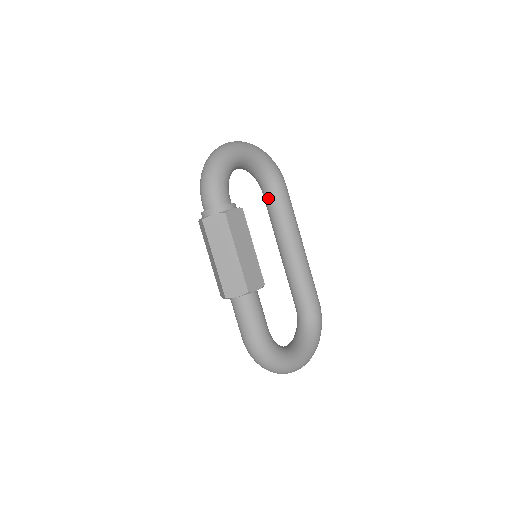
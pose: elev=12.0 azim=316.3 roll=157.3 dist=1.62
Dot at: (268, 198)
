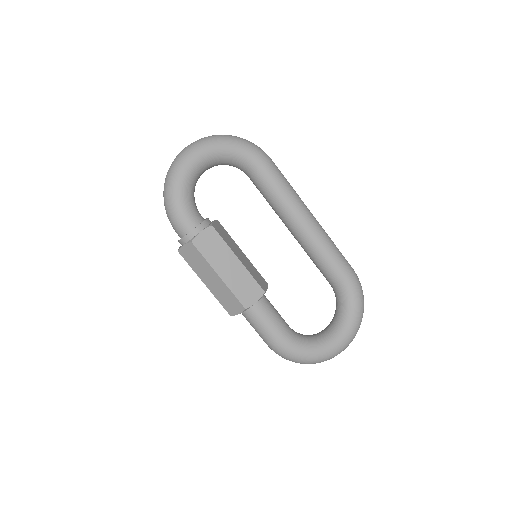
Dot at: (254, 183)
